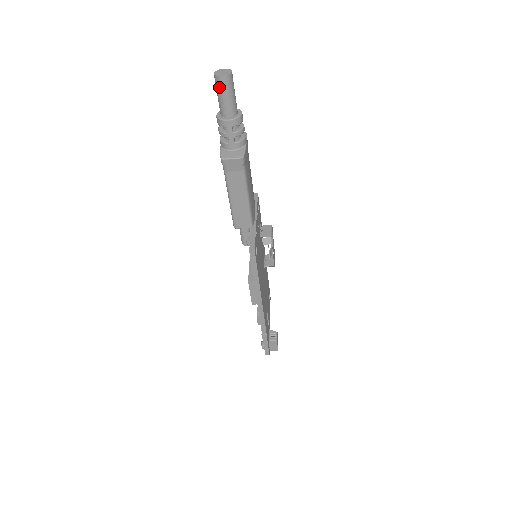
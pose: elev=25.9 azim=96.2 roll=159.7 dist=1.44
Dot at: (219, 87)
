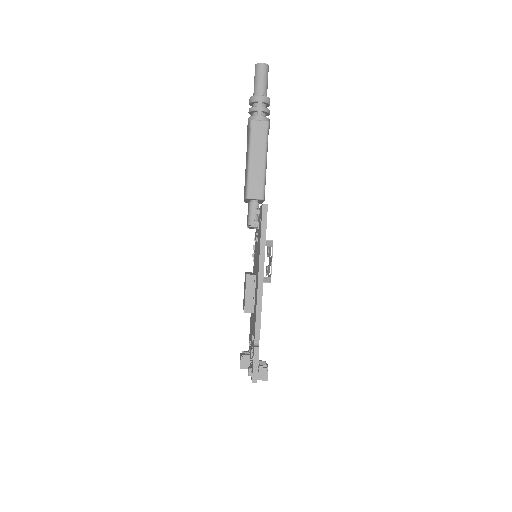
Dot at: (258, 72)
